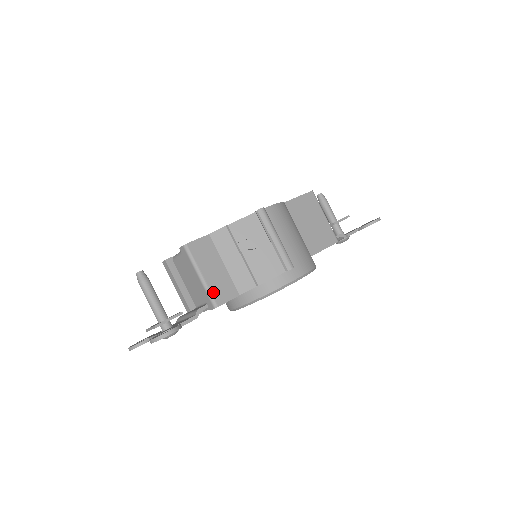
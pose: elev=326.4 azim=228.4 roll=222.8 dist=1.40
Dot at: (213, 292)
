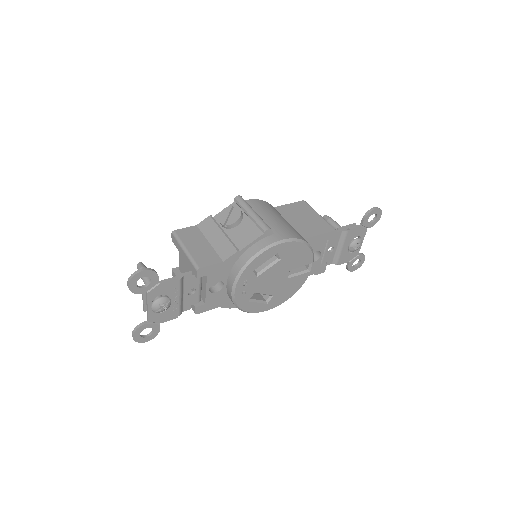
Dot at: (196, 259)
